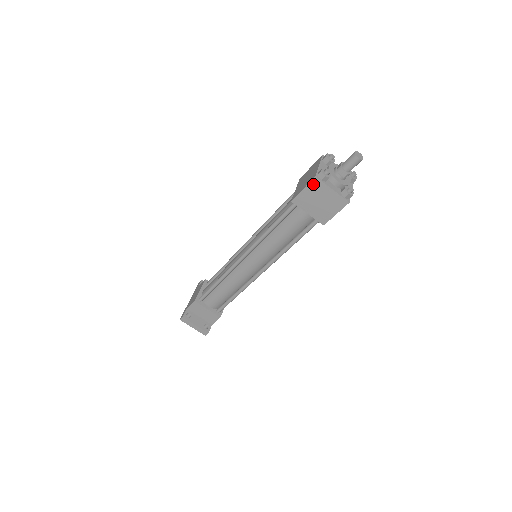
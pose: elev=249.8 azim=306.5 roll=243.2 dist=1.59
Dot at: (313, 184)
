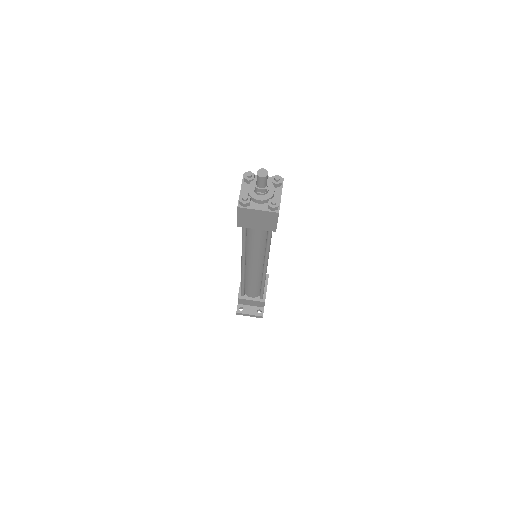
Dot at: (241, 212)
